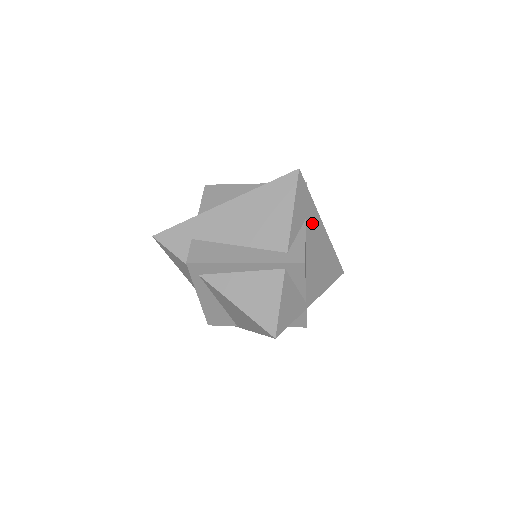
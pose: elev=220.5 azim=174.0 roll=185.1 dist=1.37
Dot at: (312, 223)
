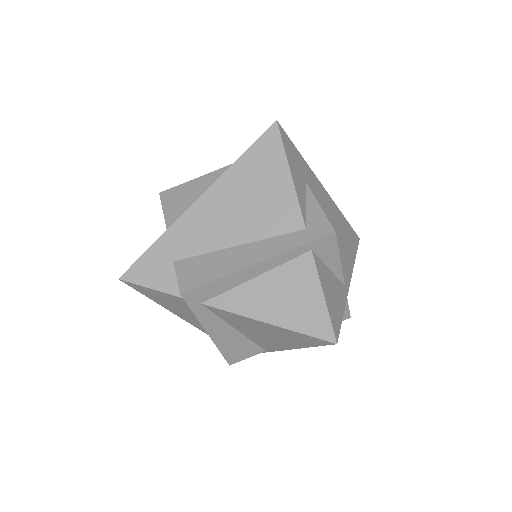
Dot at: (313, 186)
